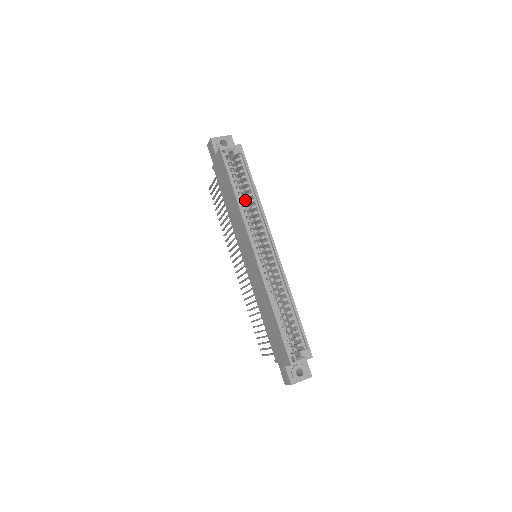
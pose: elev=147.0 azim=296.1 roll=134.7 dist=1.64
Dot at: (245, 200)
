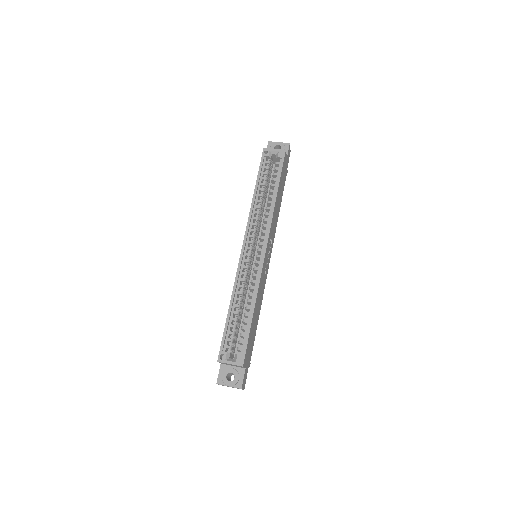
Dot at: occluded
